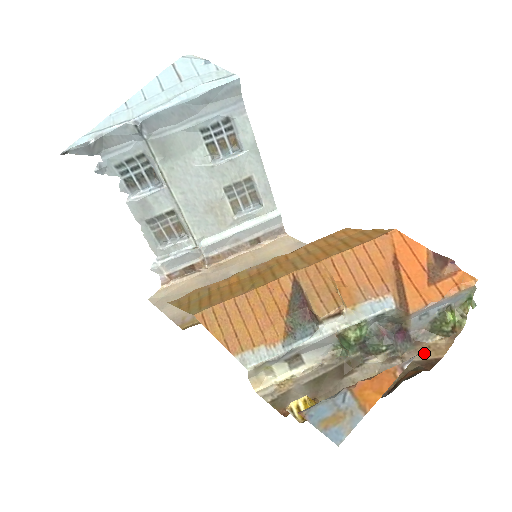
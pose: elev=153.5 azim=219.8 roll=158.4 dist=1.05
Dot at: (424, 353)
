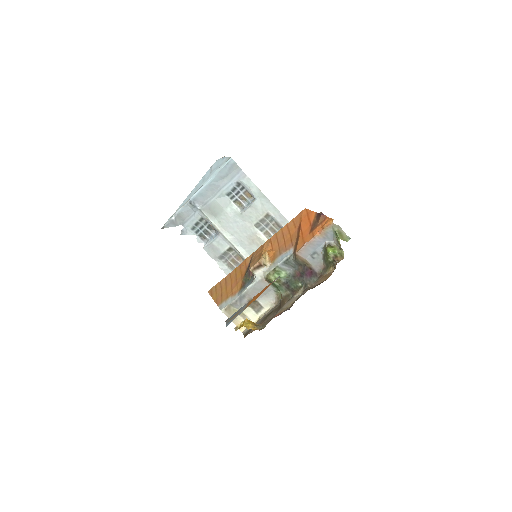
Dot at: (321, 280)
